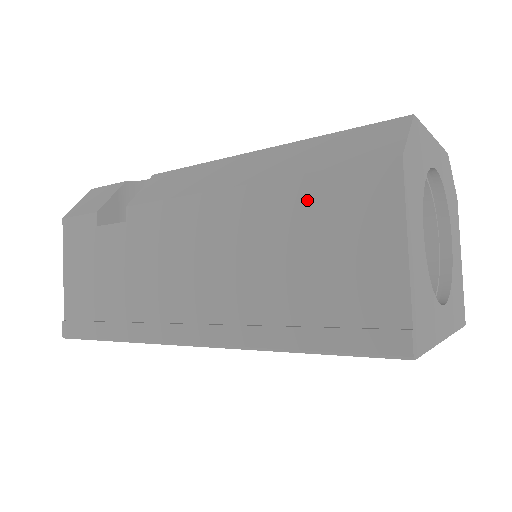
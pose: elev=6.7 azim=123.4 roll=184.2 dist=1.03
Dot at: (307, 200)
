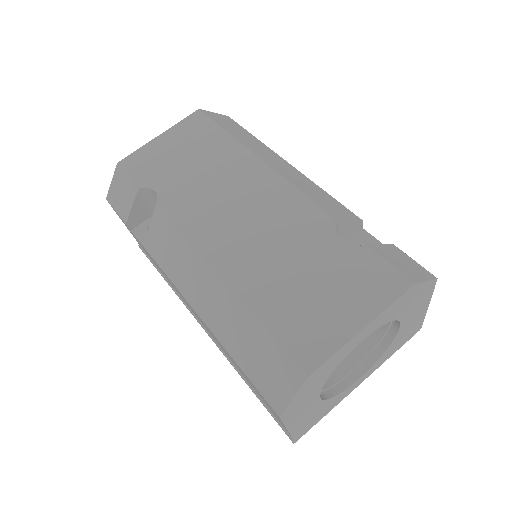
Dot at: occluded
